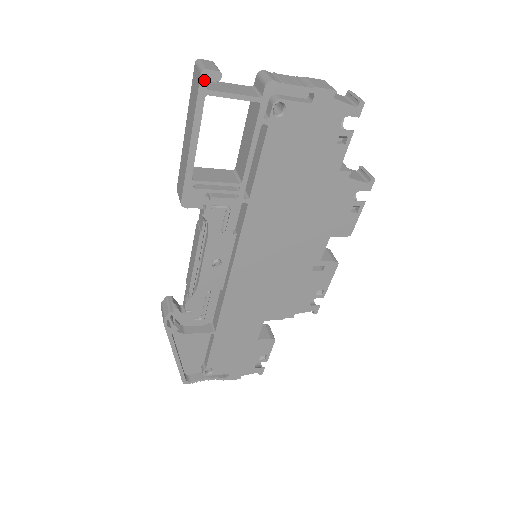
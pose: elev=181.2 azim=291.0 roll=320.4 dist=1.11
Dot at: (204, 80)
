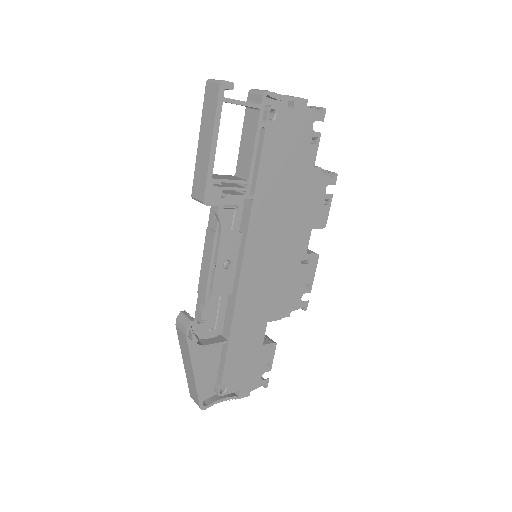
Dot at: (222, 89)
